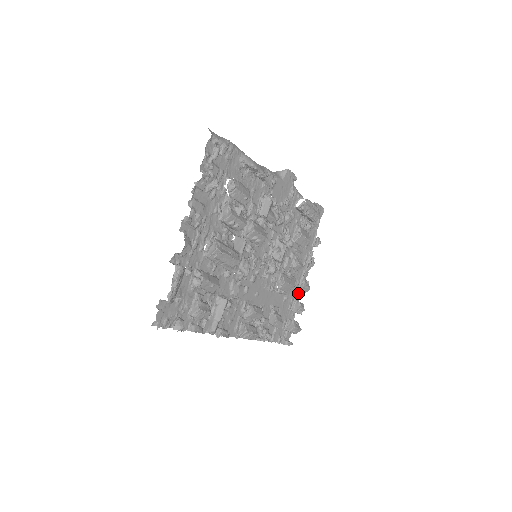
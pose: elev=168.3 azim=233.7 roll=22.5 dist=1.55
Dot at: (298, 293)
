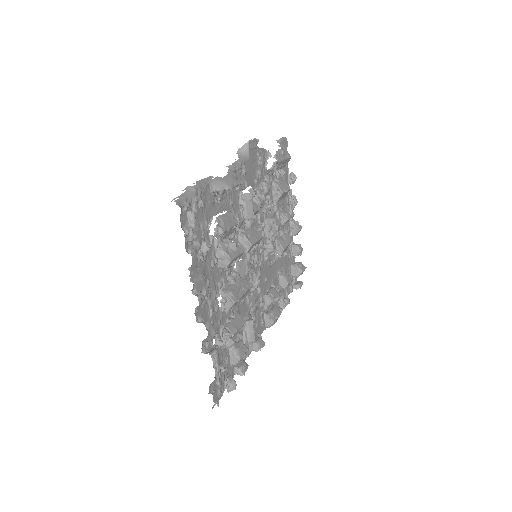
Dot at: (291, 236)
